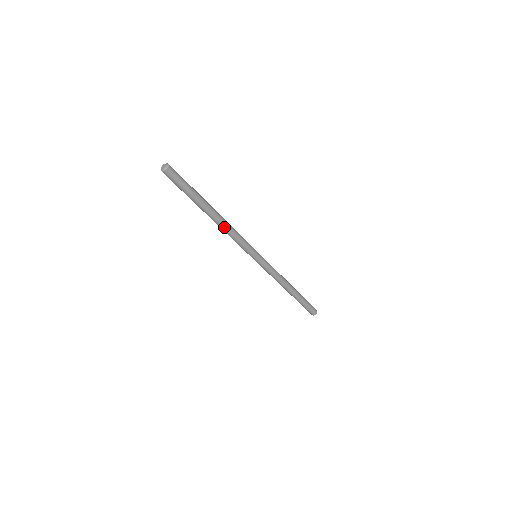
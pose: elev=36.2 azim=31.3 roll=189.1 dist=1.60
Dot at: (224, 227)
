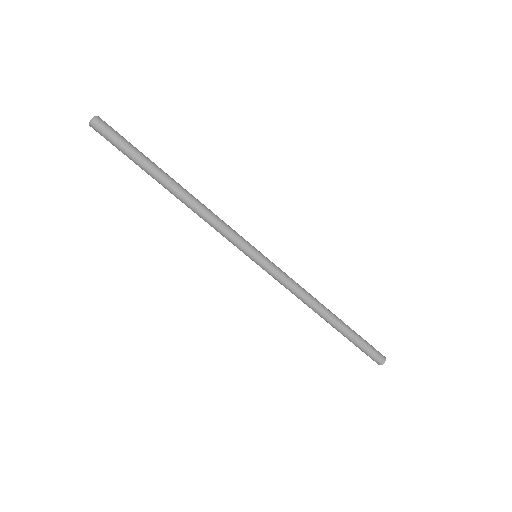
Dot at: (197, 201)
